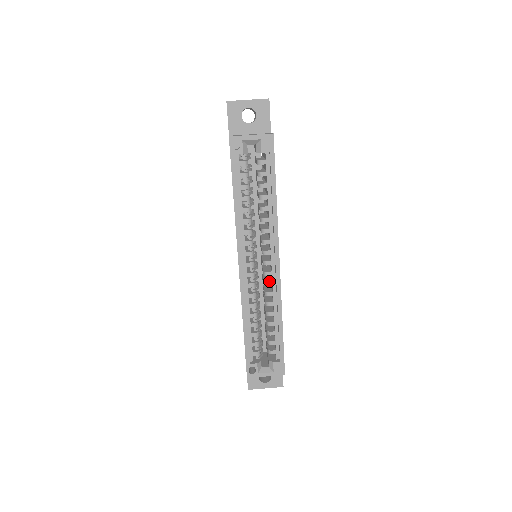
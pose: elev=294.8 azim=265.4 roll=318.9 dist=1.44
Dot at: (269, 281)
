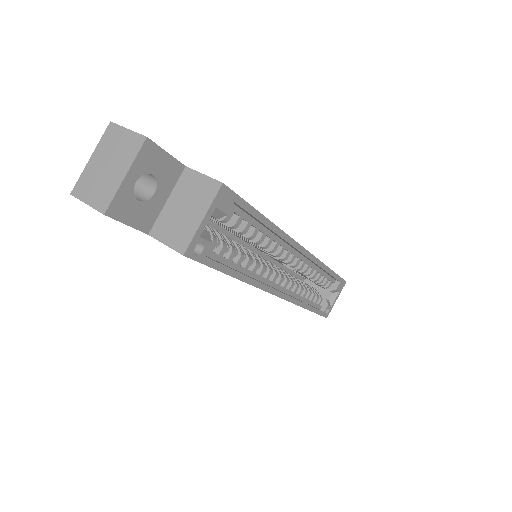
Dot at: (300, 265)
